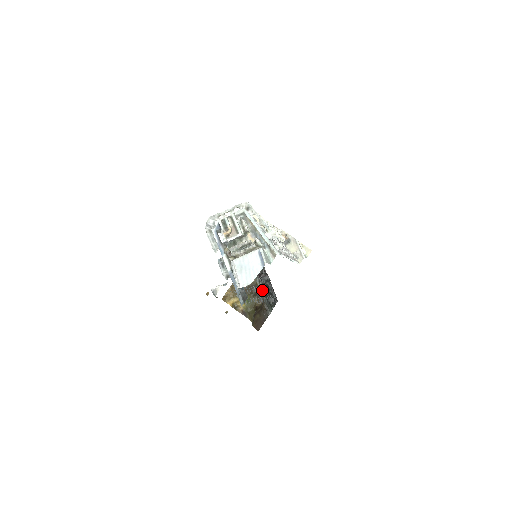
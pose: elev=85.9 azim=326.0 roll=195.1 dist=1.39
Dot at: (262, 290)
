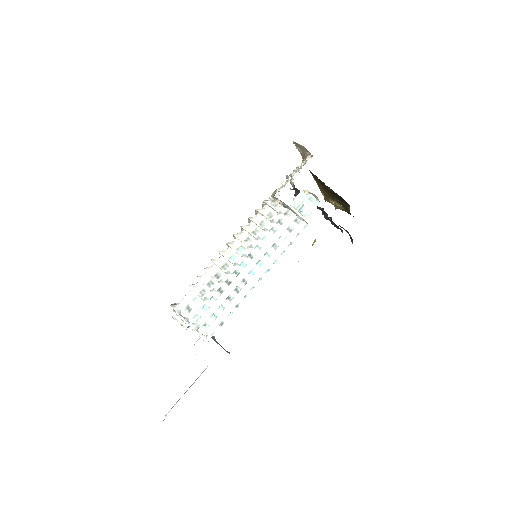
Dot at: occluded
